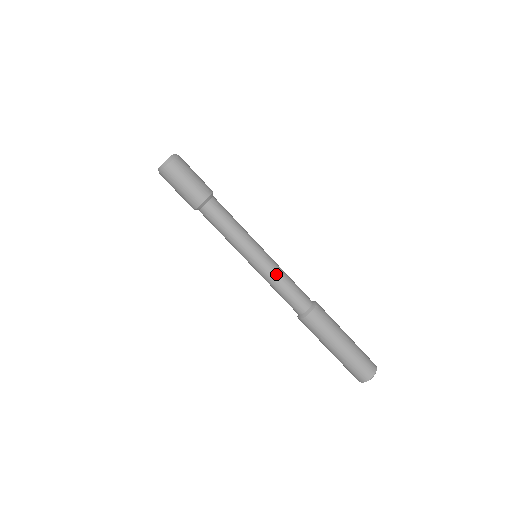
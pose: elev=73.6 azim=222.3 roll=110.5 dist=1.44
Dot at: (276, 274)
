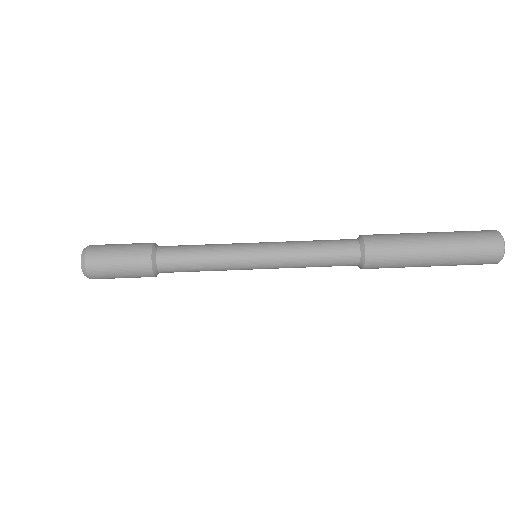
Dot at: (290, 242)
